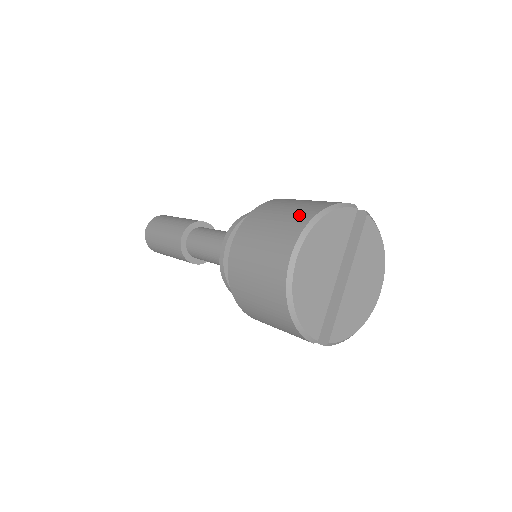
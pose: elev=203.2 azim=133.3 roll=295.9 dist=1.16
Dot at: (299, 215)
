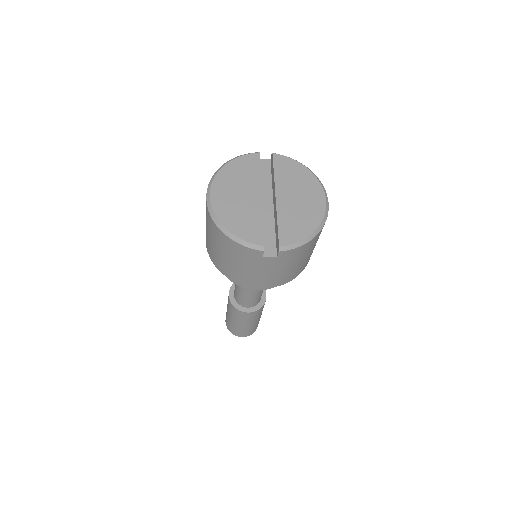
Dot at: occluded
